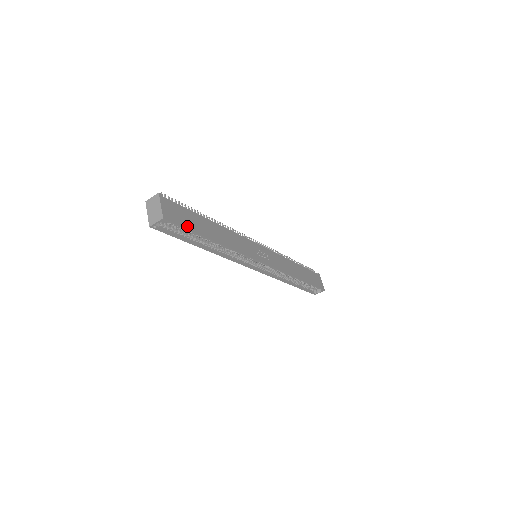
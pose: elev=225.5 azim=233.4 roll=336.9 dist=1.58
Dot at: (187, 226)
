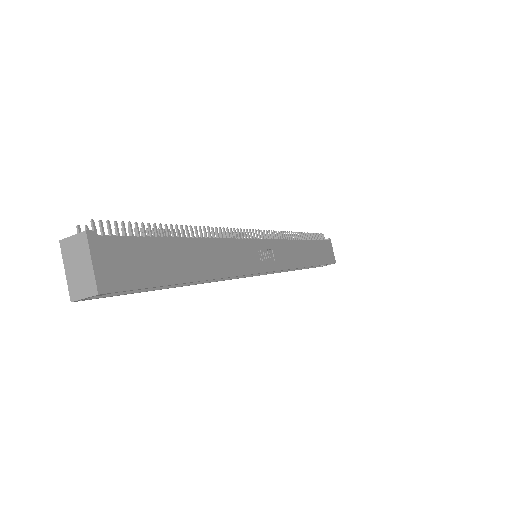
Dot at: (148, 281)
